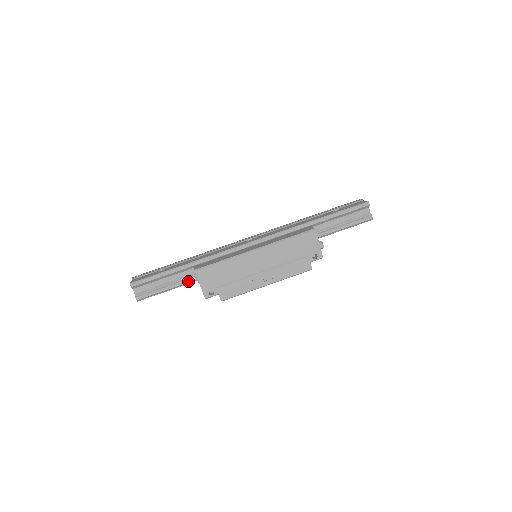
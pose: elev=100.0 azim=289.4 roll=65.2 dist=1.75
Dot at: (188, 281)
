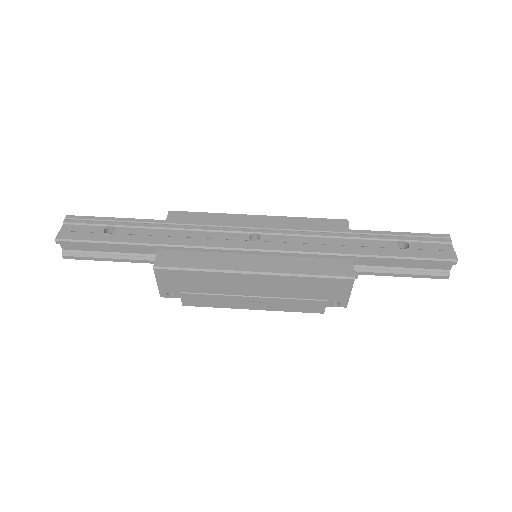
Dot at: (144, 262)
